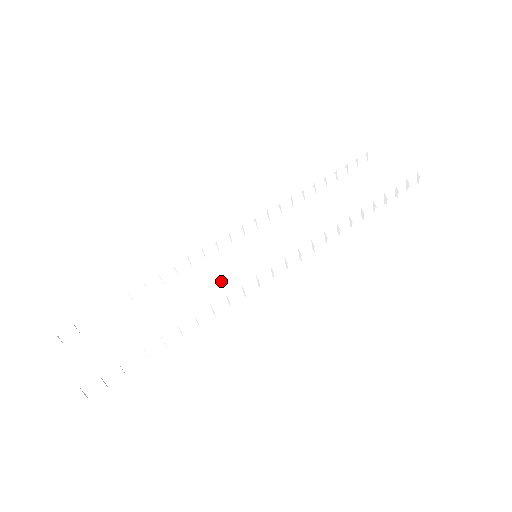
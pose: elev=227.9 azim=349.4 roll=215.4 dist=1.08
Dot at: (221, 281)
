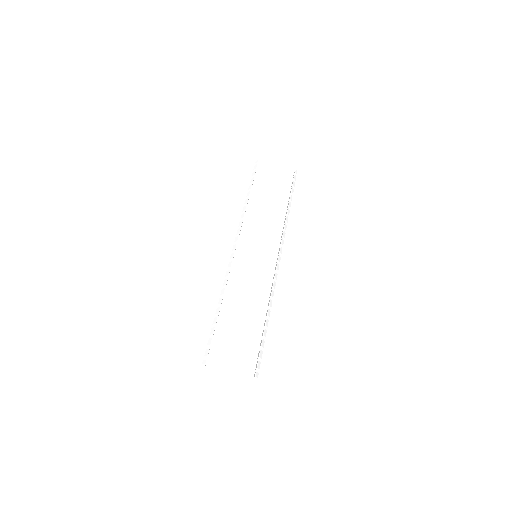
Dot at: (253, 280)
